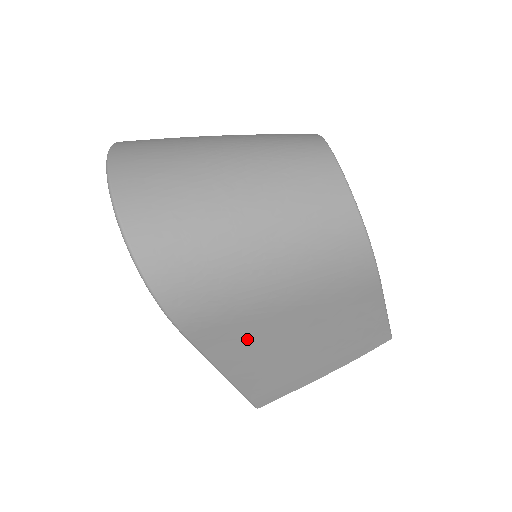
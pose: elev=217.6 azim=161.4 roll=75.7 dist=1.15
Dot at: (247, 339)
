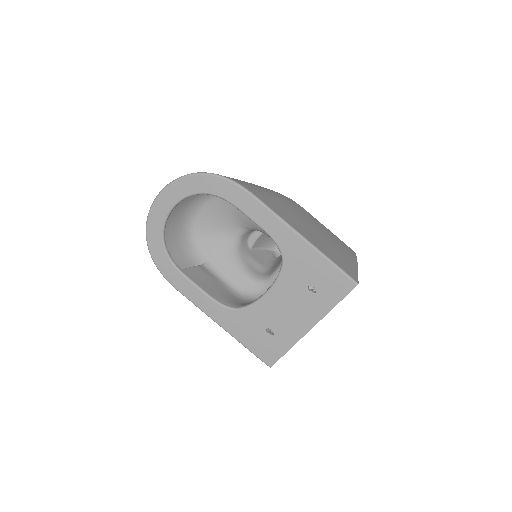
Dot at: (284, 212)
